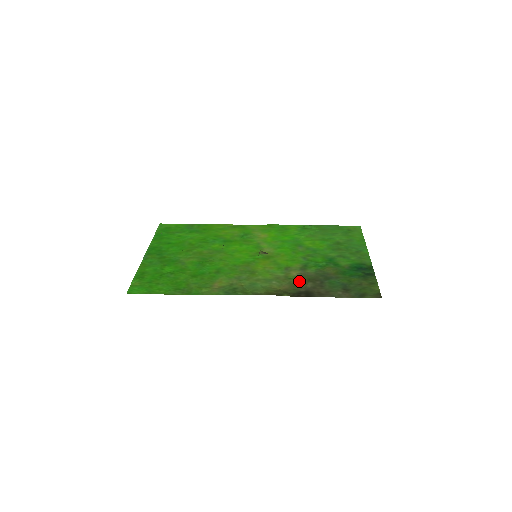
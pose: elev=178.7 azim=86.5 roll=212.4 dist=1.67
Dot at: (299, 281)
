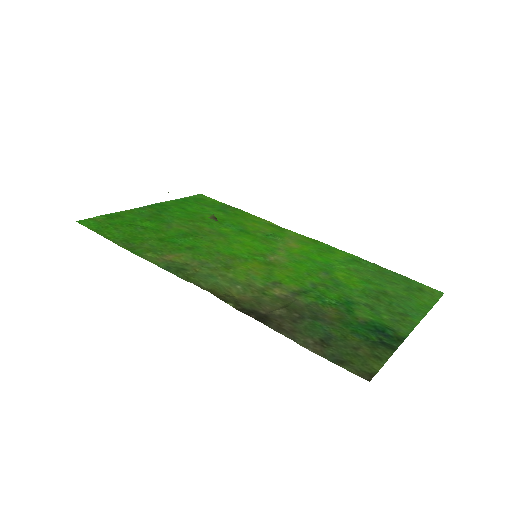
Dot at: (272, 301)
